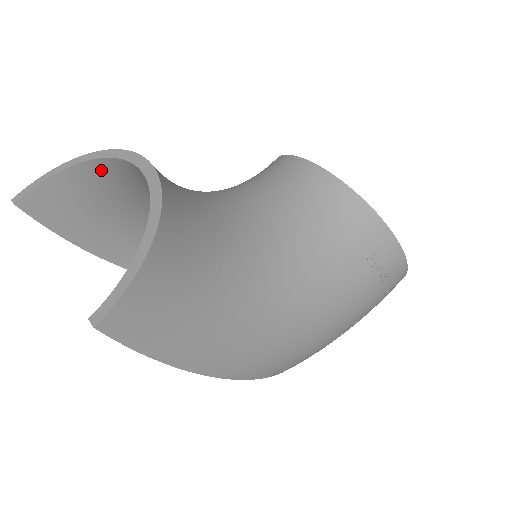
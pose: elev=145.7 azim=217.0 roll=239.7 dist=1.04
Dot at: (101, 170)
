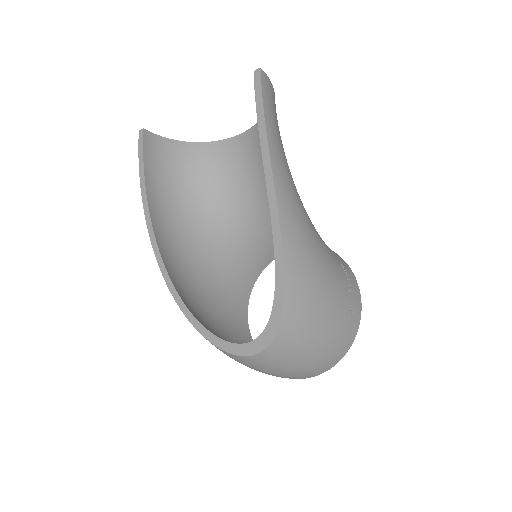
Dot at: (199, 151)
